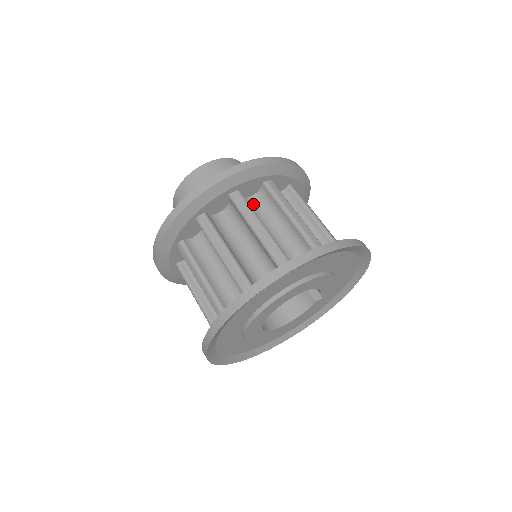
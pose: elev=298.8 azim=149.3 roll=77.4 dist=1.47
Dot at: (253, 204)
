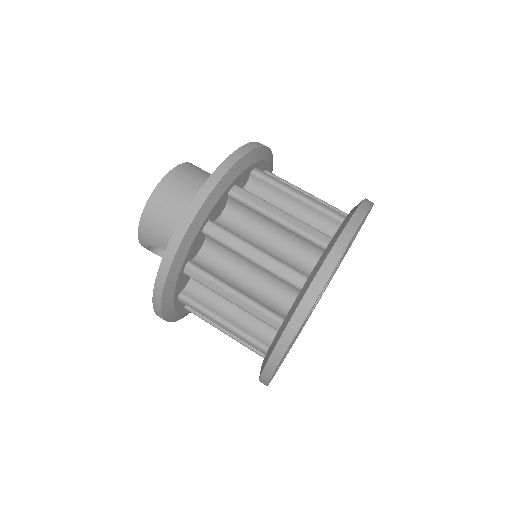
Dot at: (229, 221)
